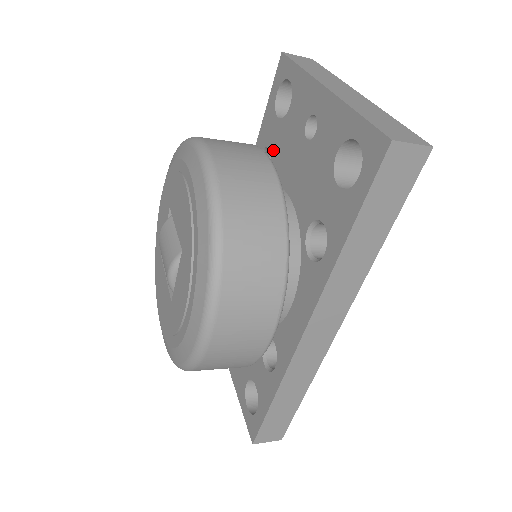
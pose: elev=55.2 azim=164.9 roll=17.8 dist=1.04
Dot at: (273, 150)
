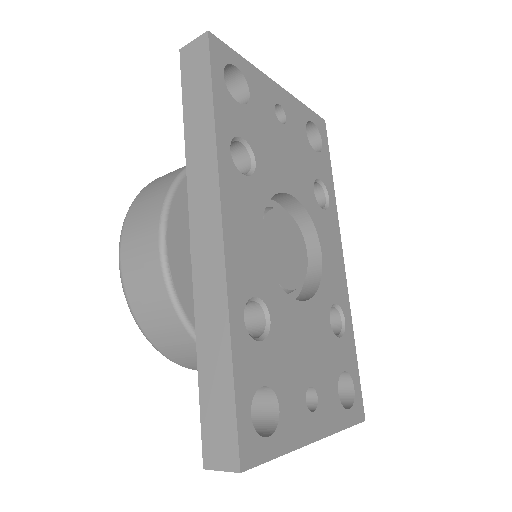
Dot at: occluded
